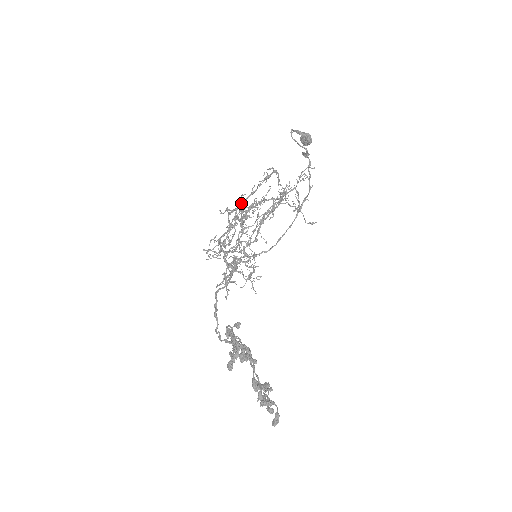
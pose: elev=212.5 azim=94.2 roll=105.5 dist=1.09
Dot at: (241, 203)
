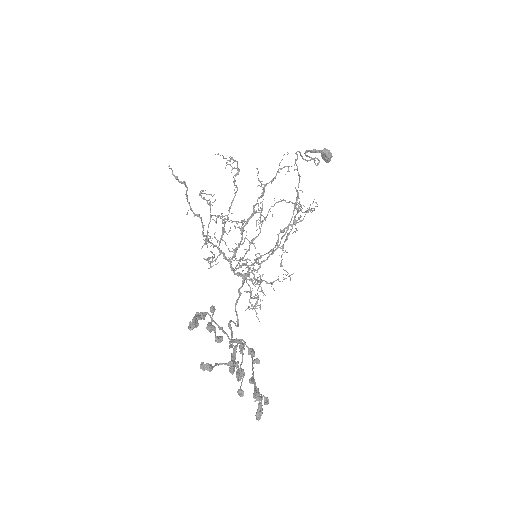
Dot at: occluded
